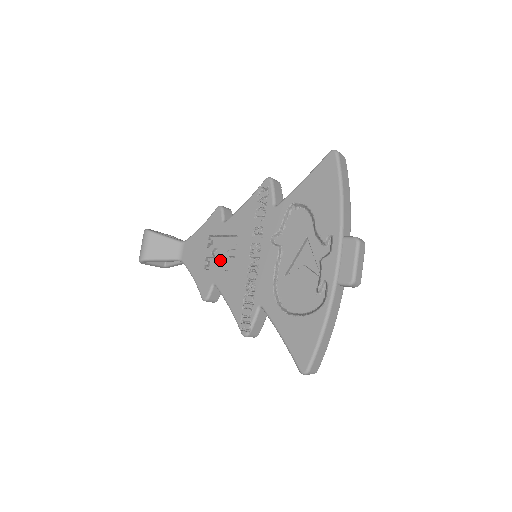
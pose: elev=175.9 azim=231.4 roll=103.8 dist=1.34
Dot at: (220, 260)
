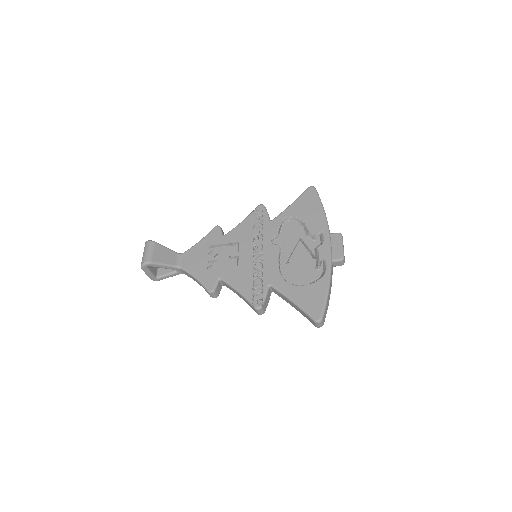
Dot at: (222, 262)
